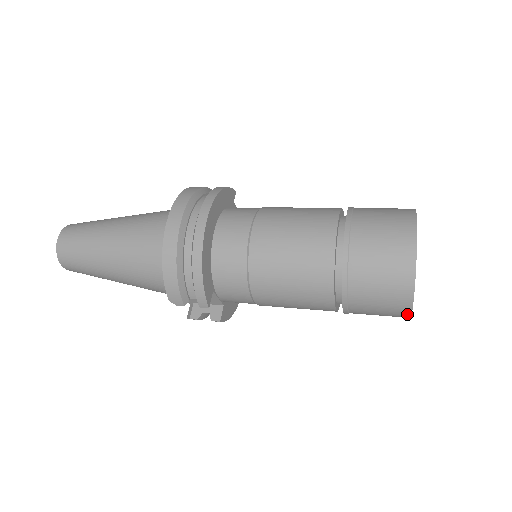
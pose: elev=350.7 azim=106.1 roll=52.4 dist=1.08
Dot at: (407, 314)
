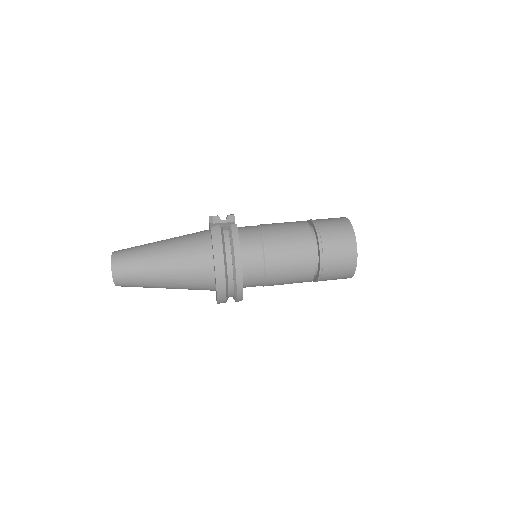
Dot at: occluded
